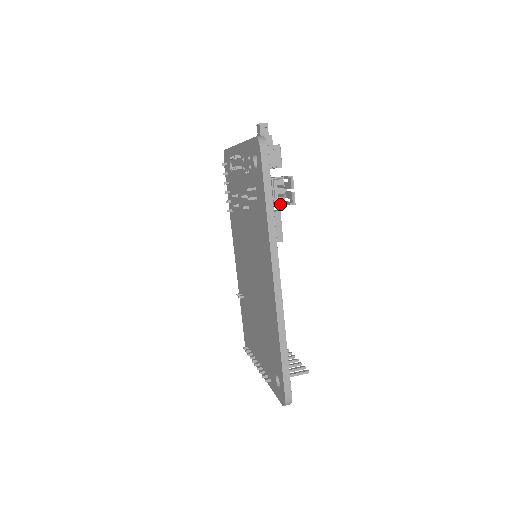
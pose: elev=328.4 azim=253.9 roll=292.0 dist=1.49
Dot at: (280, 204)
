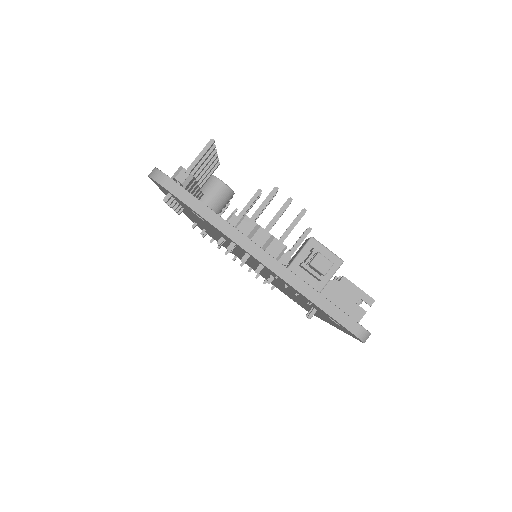
Dot at: occluded
